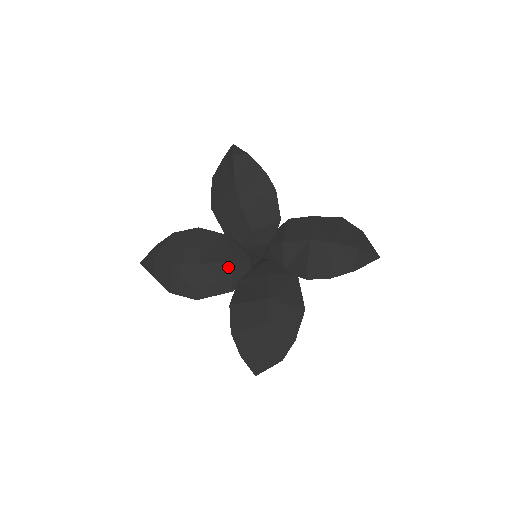
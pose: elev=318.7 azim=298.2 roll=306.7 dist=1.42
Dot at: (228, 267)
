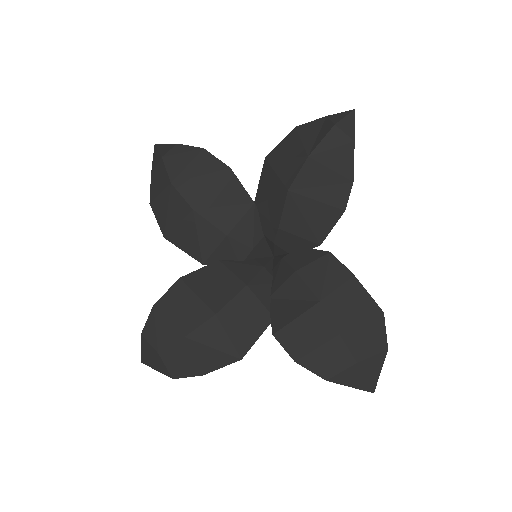
Dot at: (219, 238)
